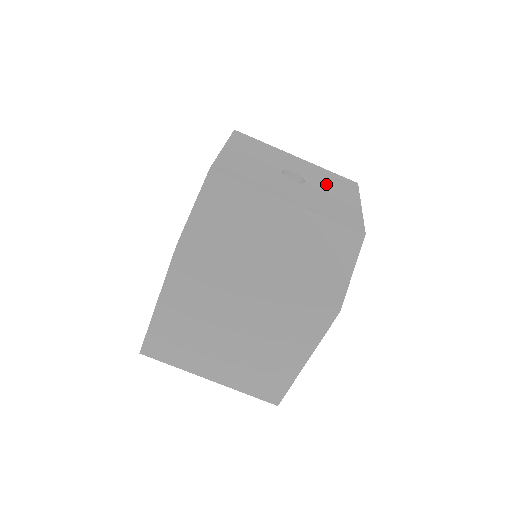
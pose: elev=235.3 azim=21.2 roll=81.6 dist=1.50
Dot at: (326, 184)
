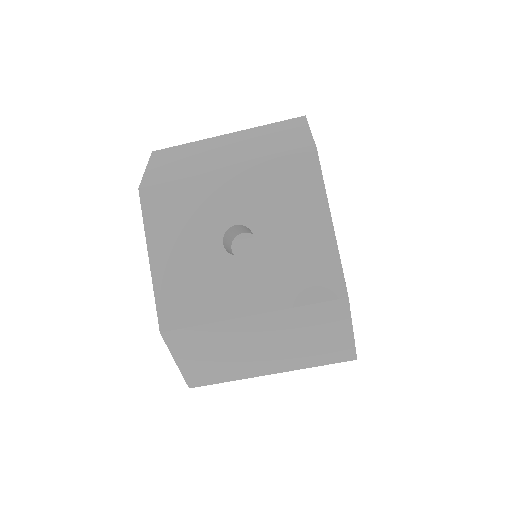
Dot at: (278, 211)
